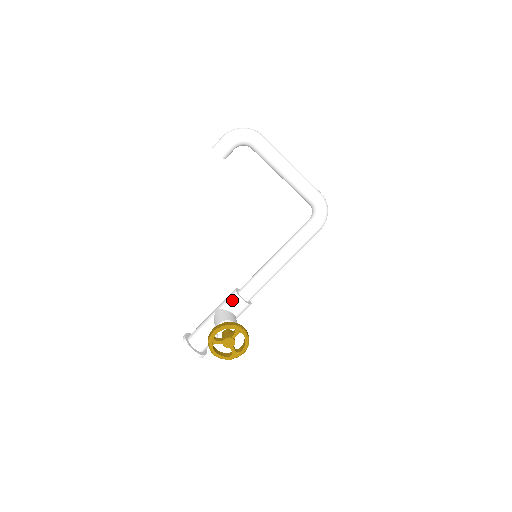
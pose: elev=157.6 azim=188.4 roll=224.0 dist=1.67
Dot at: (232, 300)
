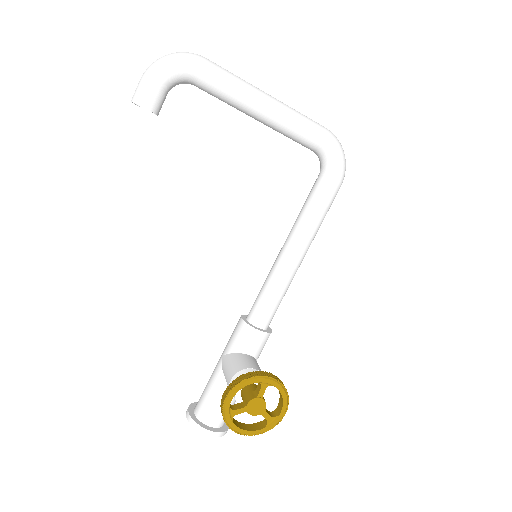
Dot at: (241, 335)
